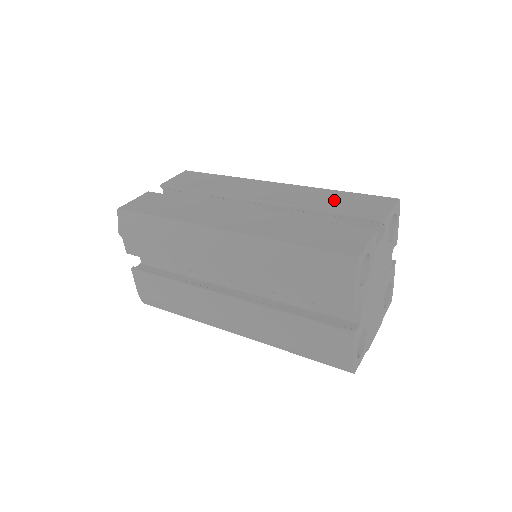
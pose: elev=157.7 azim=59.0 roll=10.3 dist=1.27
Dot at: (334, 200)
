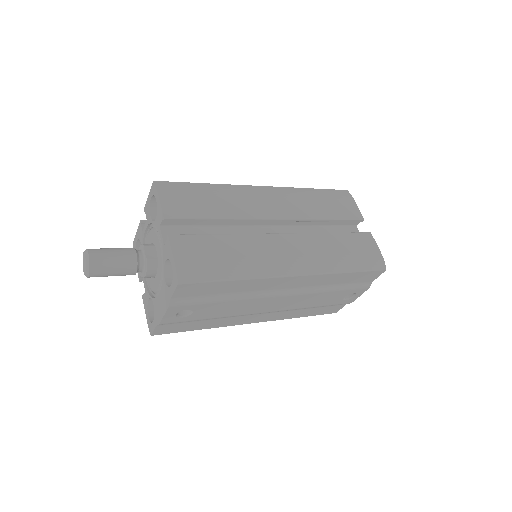
Dot at: occluded
